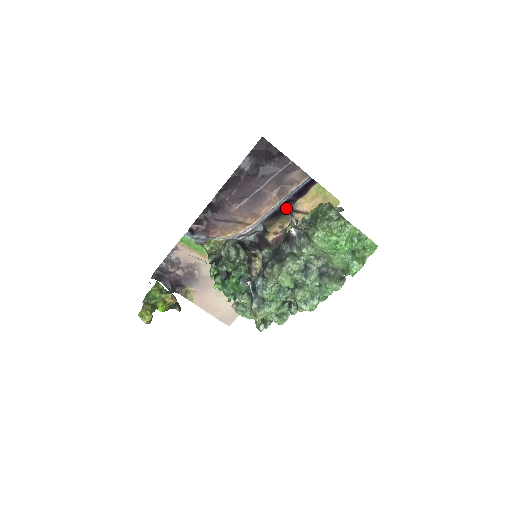
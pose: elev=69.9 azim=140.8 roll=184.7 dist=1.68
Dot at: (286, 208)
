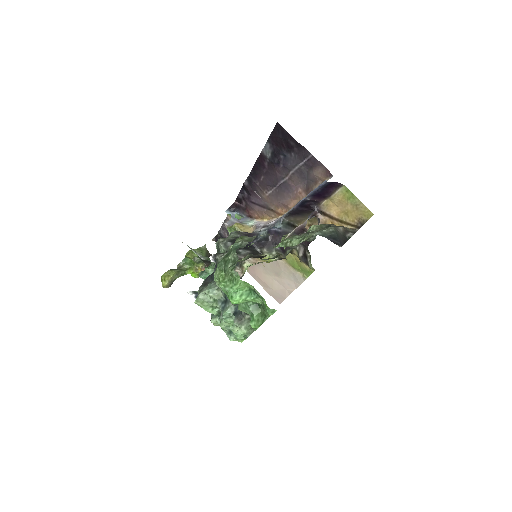
Dot at: (310, 207)
